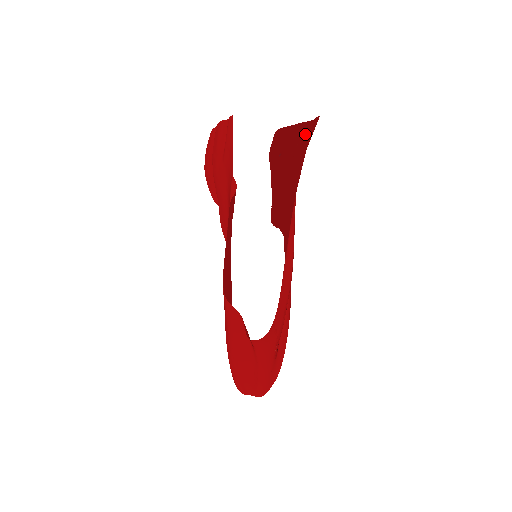
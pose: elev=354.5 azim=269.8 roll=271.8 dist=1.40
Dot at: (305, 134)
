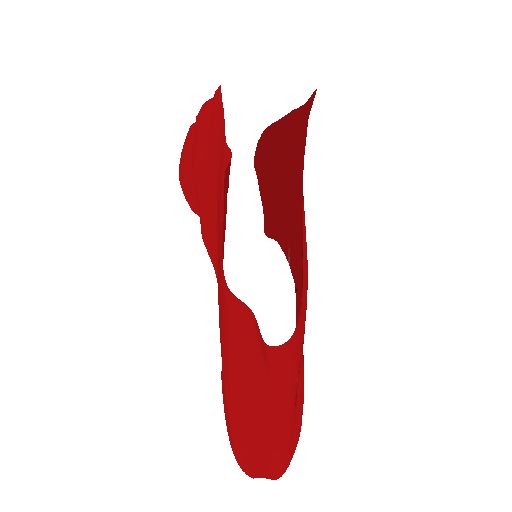
Dot at: (302, 111)
